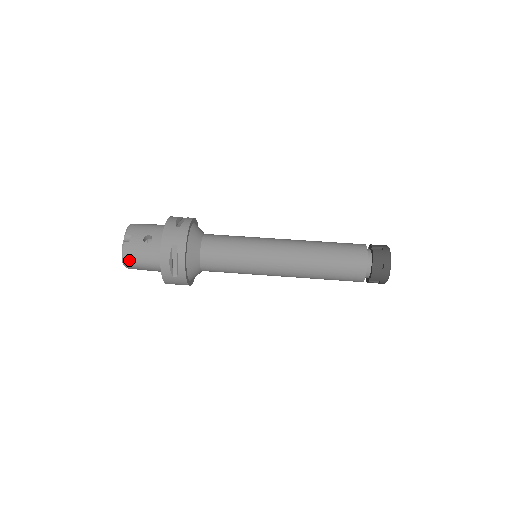
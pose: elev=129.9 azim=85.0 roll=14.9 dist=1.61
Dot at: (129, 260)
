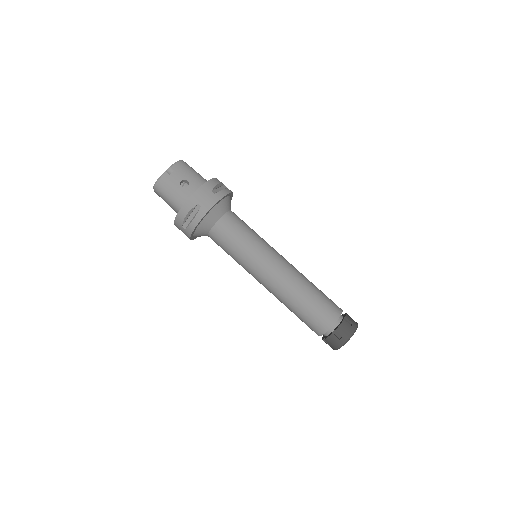
Dot at: (160, 188)
